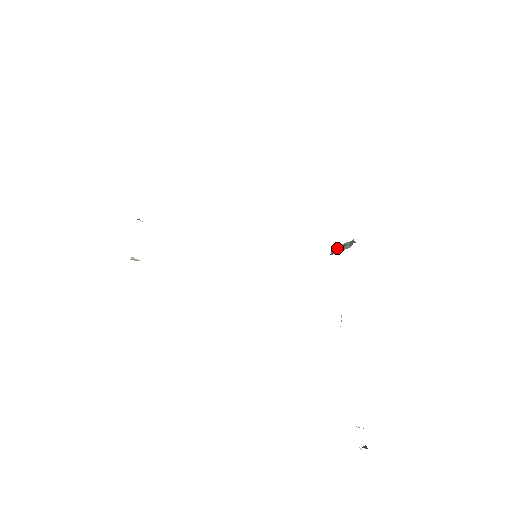
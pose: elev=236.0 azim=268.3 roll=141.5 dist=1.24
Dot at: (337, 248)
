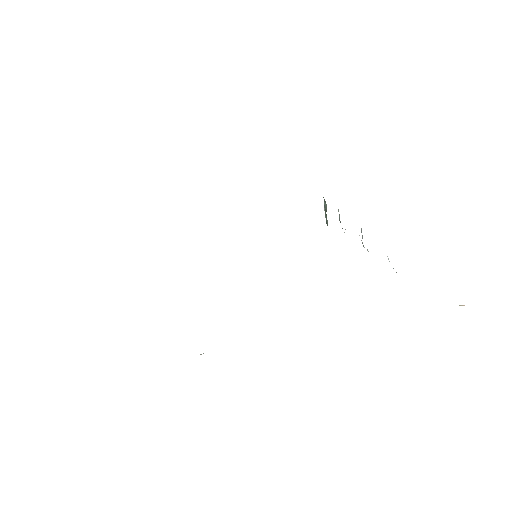
Dot at: (325, 217)
